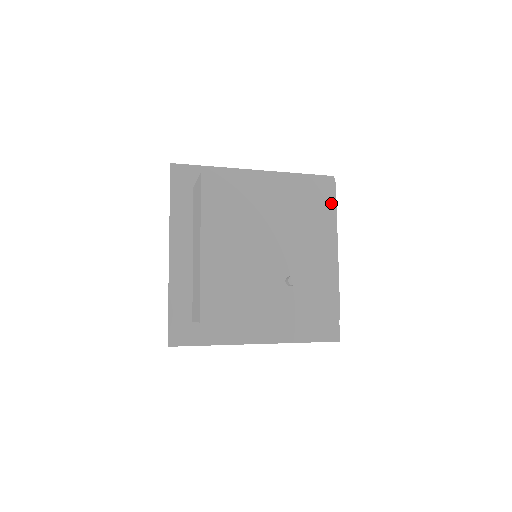
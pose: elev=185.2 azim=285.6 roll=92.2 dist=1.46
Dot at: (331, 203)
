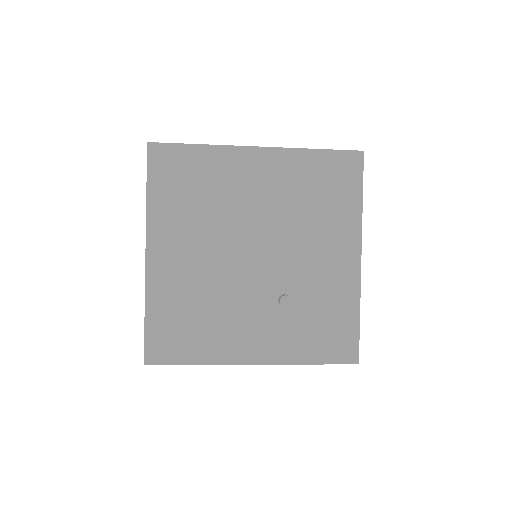
Dot at: (346, 196)
